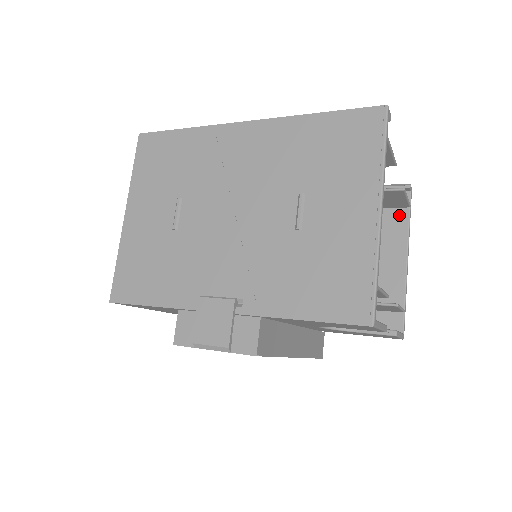
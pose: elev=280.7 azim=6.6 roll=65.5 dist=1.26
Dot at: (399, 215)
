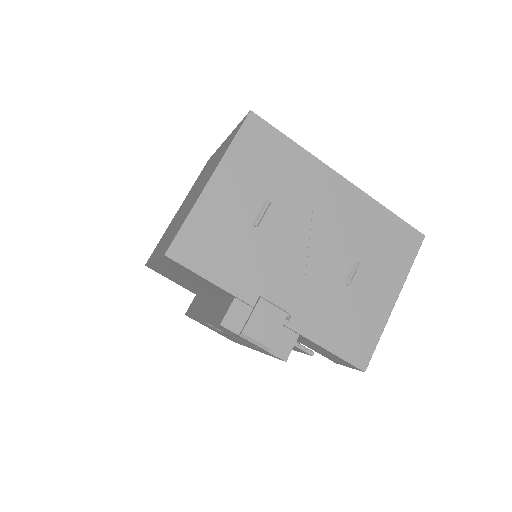
Dot at: occluded
